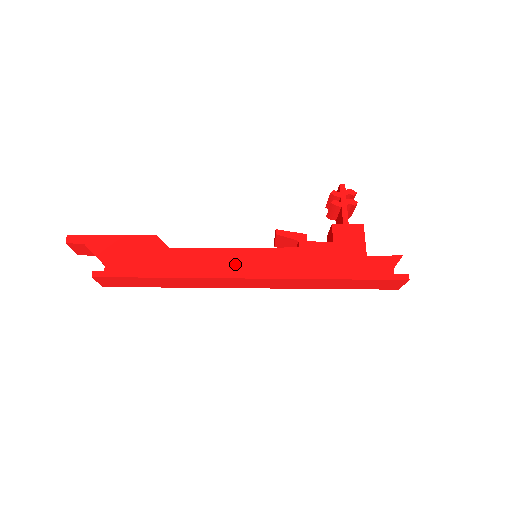
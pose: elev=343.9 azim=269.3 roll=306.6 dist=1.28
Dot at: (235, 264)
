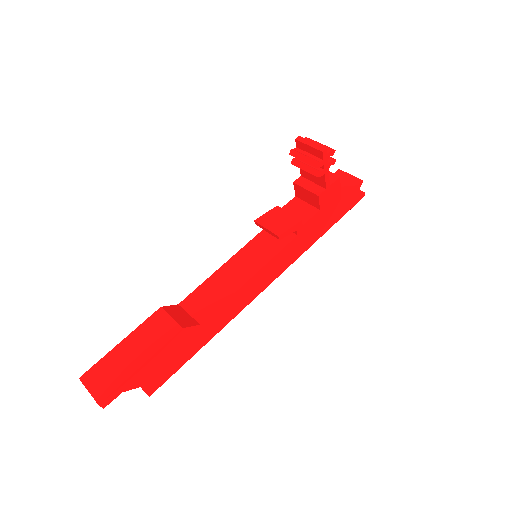
Dot at: (256, 287)
